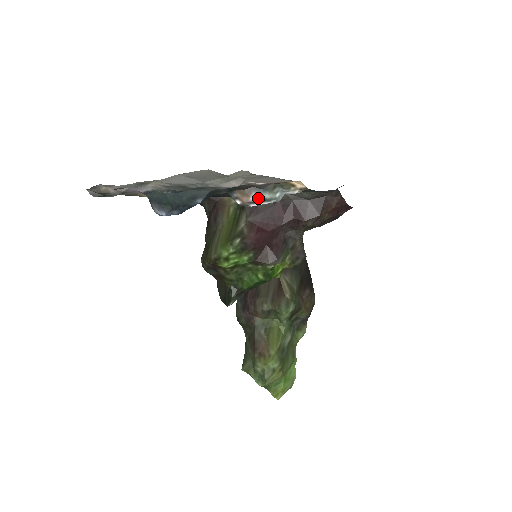
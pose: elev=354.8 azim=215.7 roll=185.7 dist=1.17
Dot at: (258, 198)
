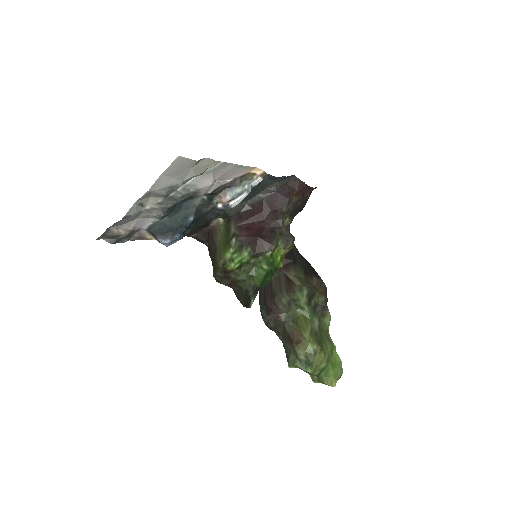
Dot at: (233, 195)
